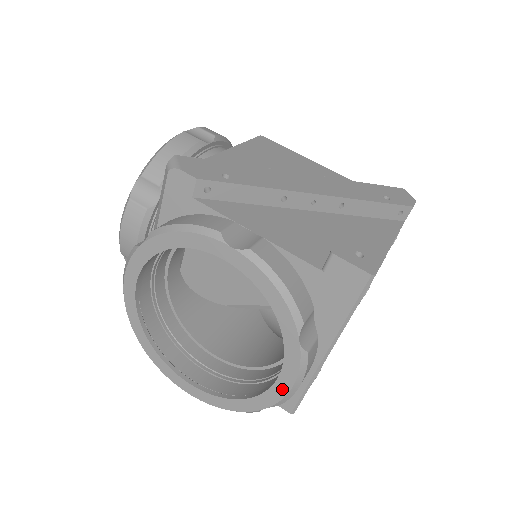
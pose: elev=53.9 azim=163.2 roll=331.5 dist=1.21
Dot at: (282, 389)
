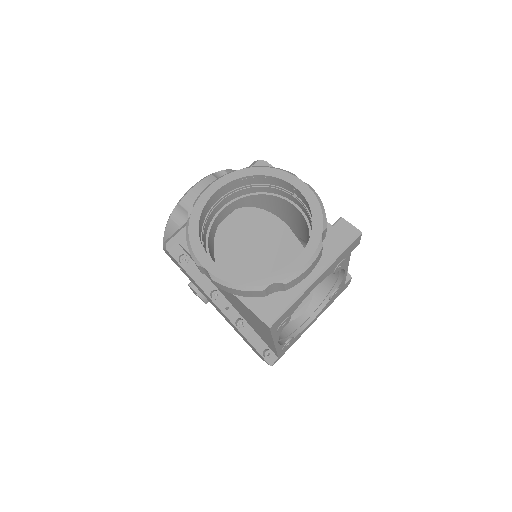
Dot at: (296, 267)
